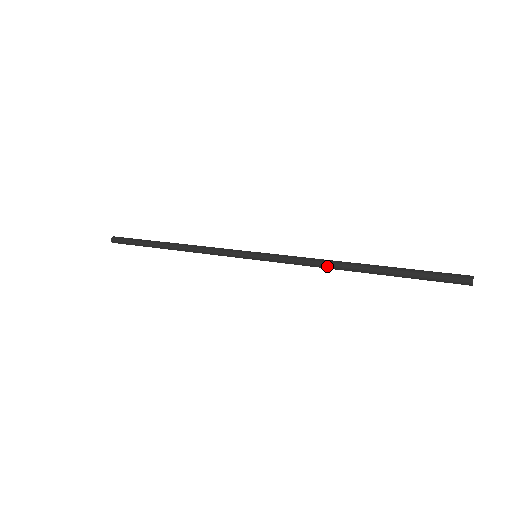
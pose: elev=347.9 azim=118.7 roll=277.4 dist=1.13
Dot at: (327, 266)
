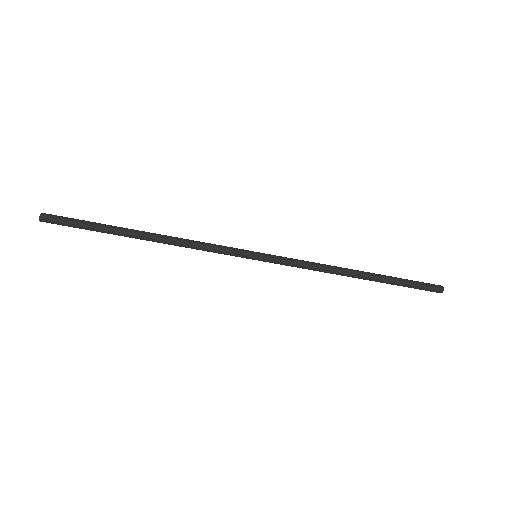
Dot at: (332, 266)
